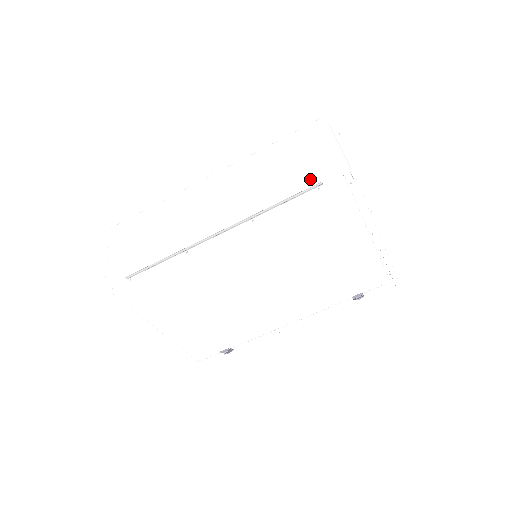
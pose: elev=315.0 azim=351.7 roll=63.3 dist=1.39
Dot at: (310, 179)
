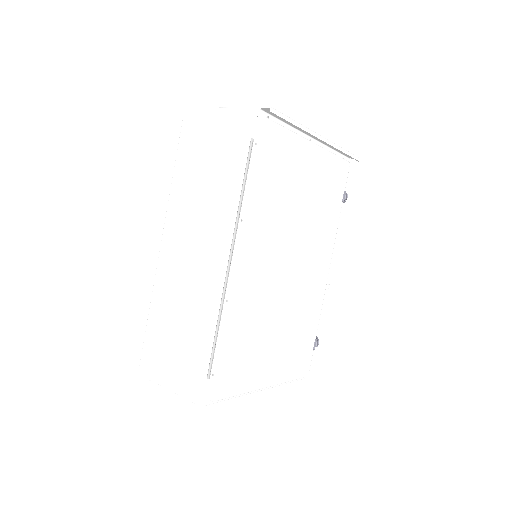
Dot at: (240, 147)
